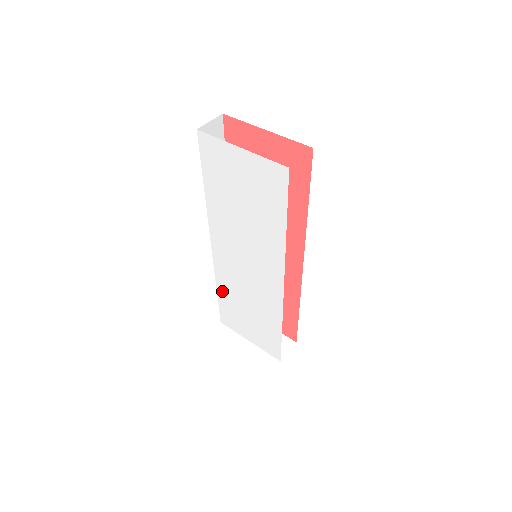
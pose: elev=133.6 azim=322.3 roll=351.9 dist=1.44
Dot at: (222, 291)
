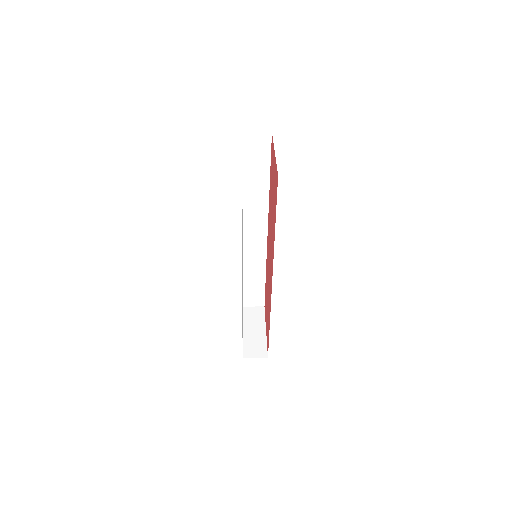
Dot at: occluded
